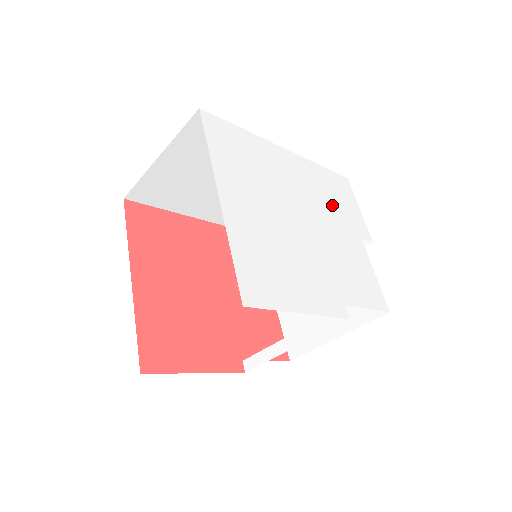
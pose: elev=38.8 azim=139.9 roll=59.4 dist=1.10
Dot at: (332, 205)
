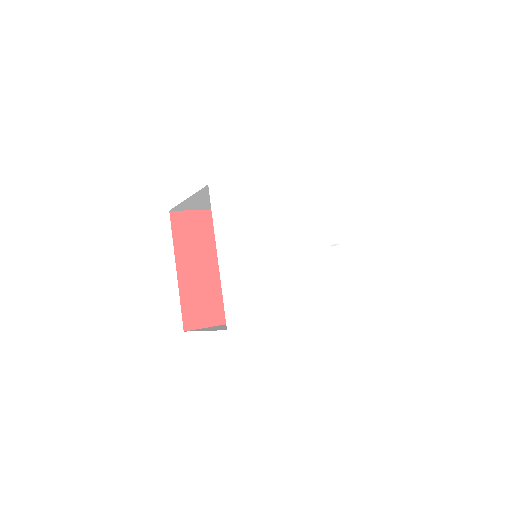
Dot at: (310, 224)
